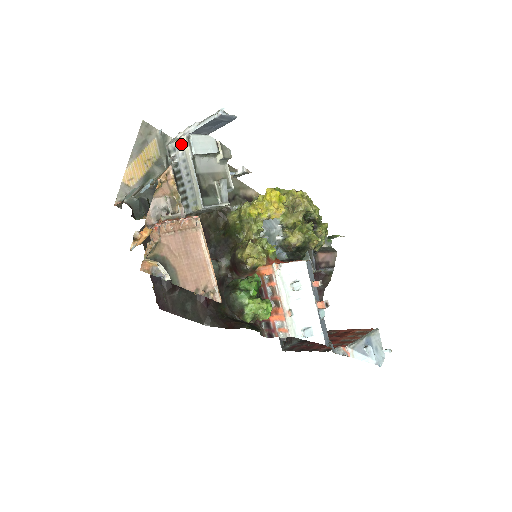
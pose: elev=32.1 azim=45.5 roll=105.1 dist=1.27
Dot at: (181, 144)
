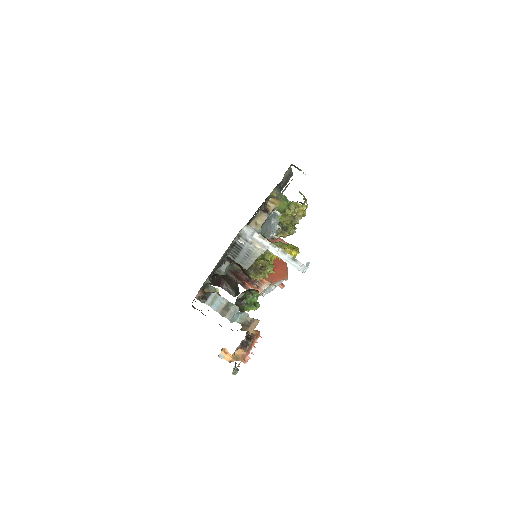
Dot at: (256, 247)
